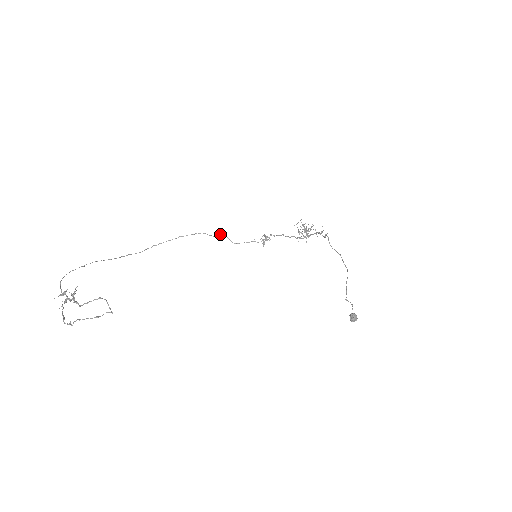
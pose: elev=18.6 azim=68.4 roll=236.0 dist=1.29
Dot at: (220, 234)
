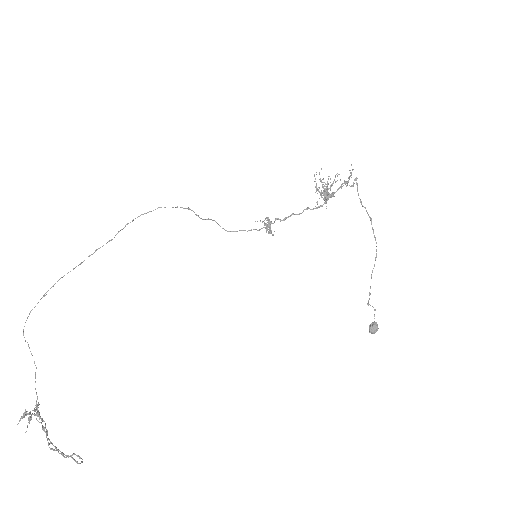
Dot at: (208, 219)
